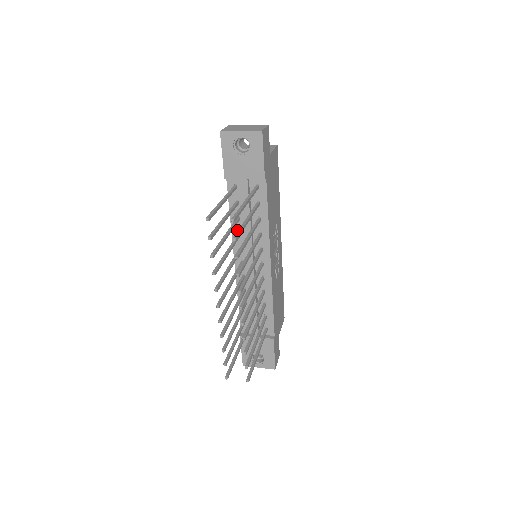
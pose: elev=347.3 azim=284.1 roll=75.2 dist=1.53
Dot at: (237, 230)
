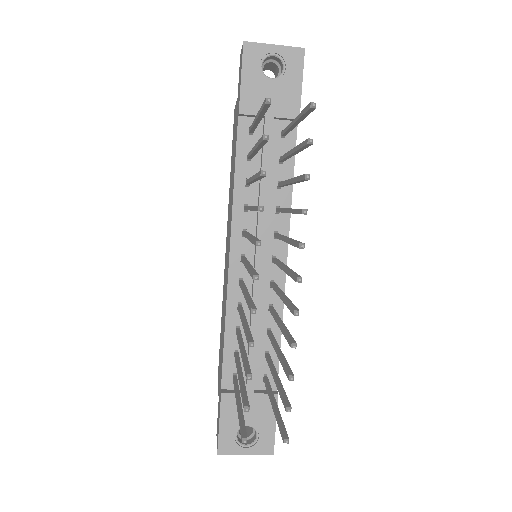
Dot at: (242, 202)
